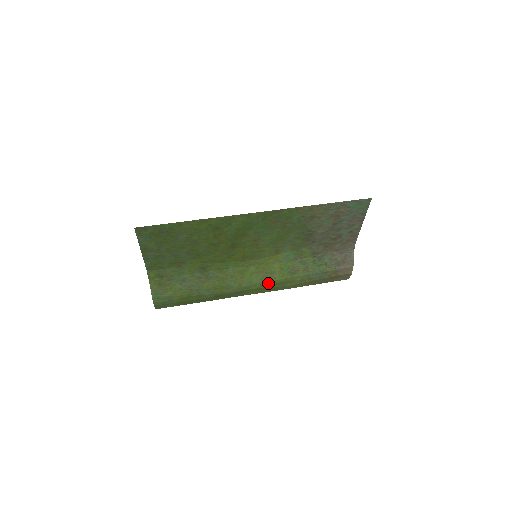
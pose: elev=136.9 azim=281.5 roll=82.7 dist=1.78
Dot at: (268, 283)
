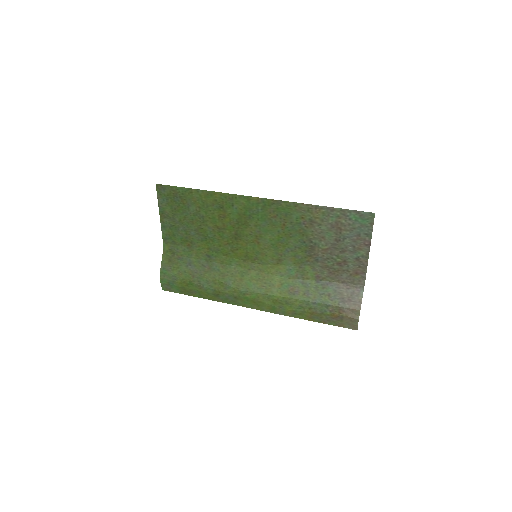
Dot at: (265, 296)
